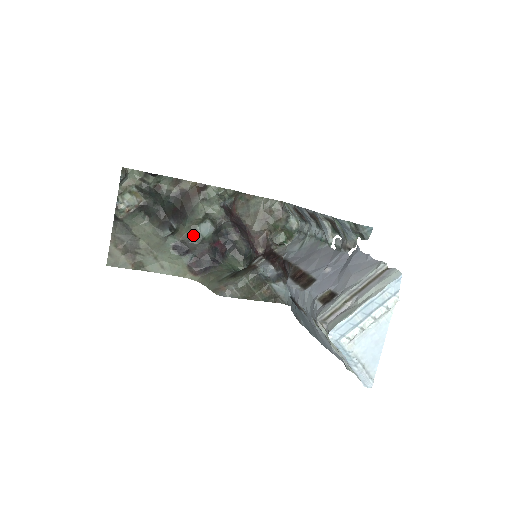
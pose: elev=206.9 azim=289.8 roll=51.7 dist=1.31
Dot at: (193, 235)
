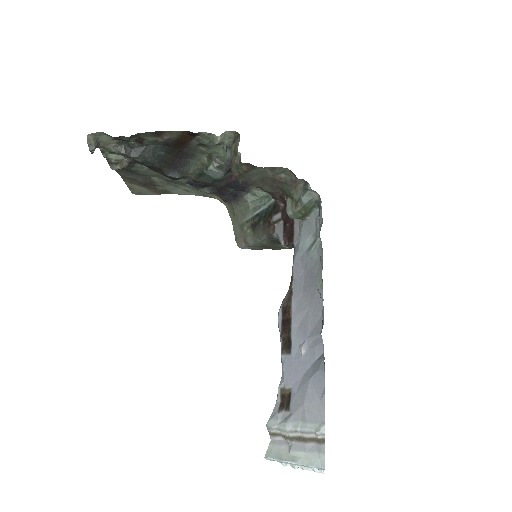
Dot at: (203, 176)
